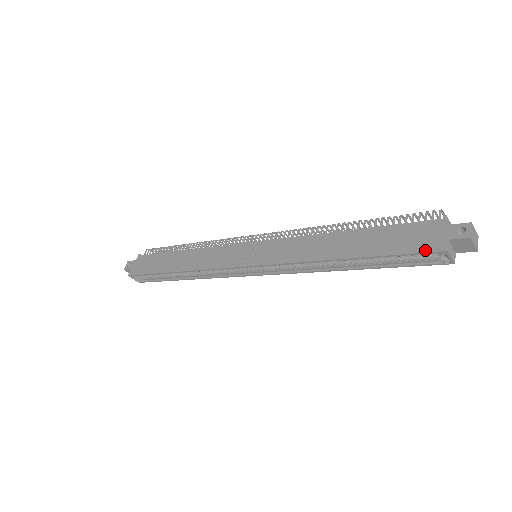
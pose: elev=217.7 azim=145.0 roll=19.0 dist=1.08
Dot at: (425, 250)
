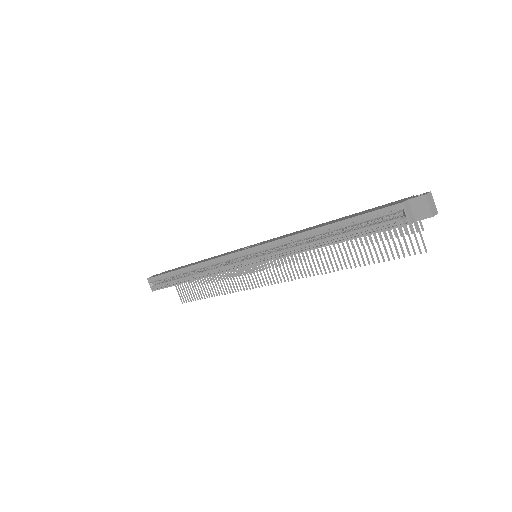
Dot at: (387, 206)
